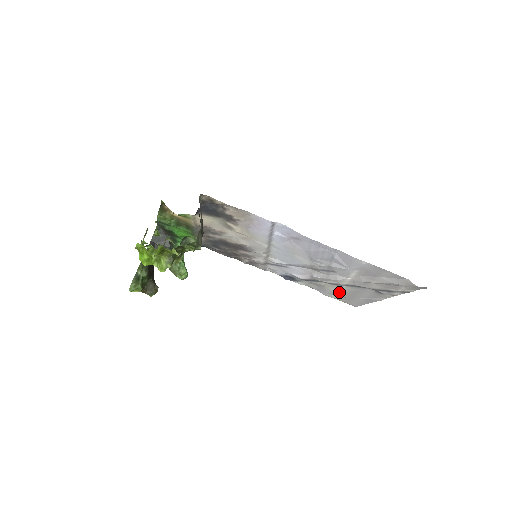
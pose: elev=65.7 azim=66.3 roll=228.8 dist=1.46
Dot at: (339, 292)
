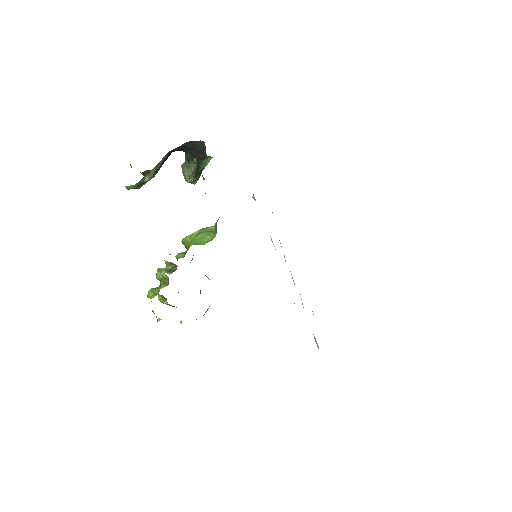
Dot at: occluded
